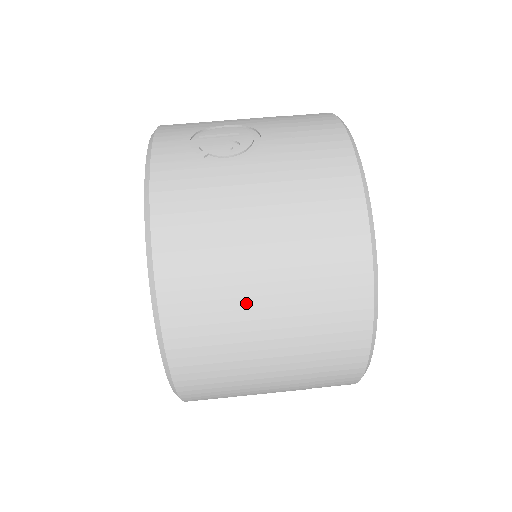
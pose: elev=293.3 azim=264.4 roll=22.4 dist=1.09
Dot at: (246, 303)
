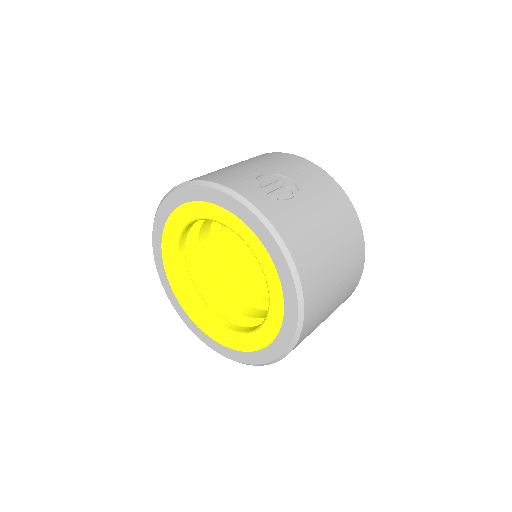
Dot at: (331, 280)
